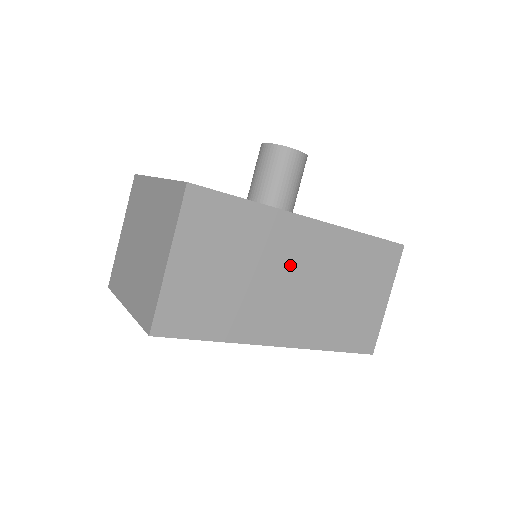
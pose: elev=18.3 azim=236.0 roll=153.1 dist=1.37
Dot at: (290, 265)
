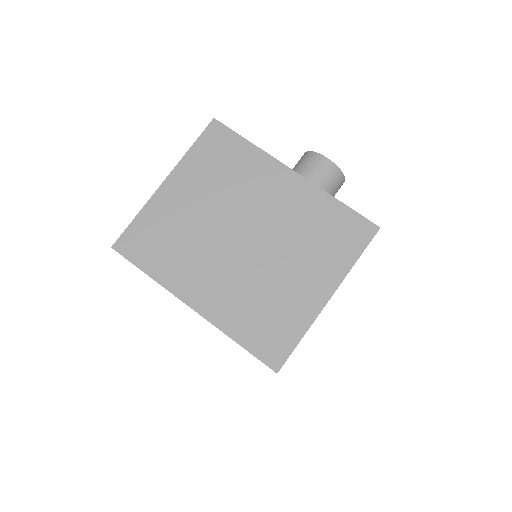
Dot at: occluded
